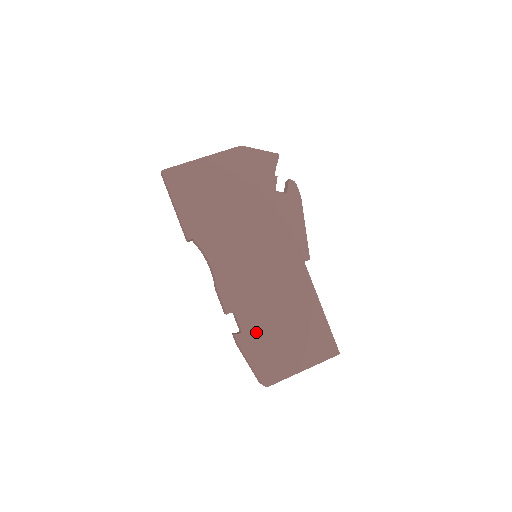
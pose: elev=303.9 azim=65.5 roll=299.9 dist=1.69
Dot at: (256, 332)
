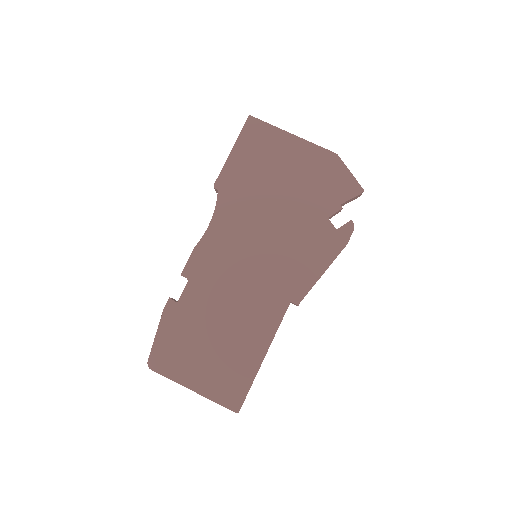
Dot at: (188, 315)
